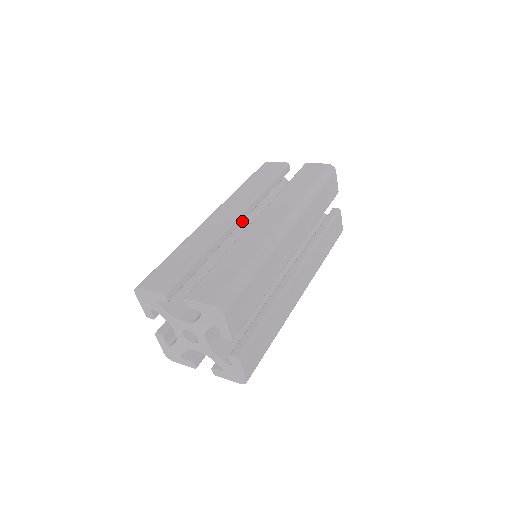
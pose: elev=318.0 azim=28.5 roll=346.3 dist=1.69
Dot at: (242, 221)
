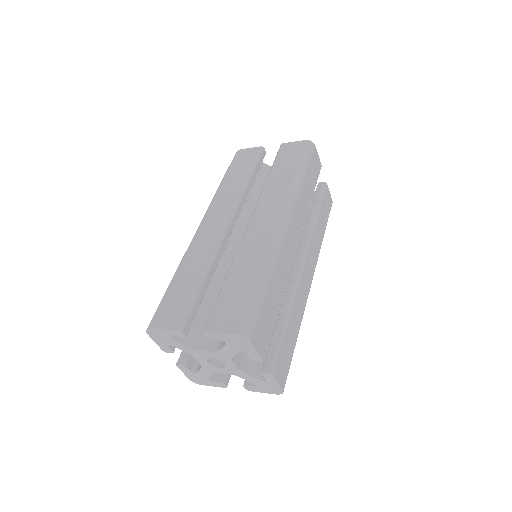
Dot at: (234, 225)
